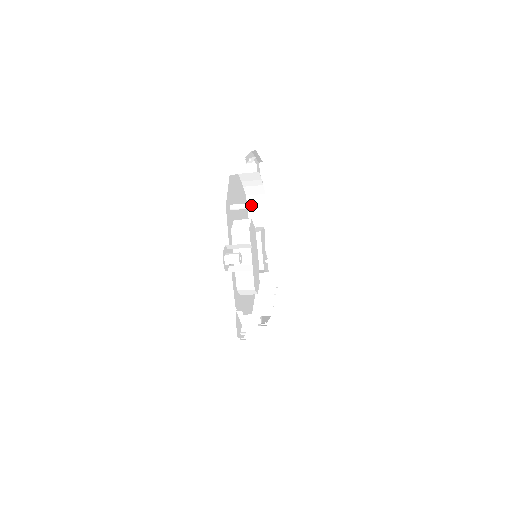
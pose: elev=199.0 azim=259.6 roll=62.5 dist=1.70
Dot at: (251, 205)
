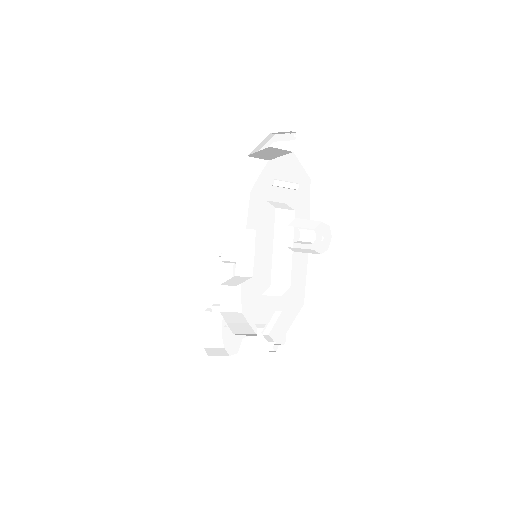
Dot at: (297, 185)
